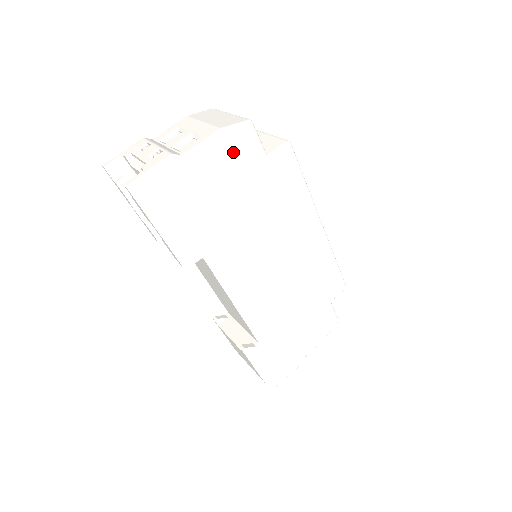
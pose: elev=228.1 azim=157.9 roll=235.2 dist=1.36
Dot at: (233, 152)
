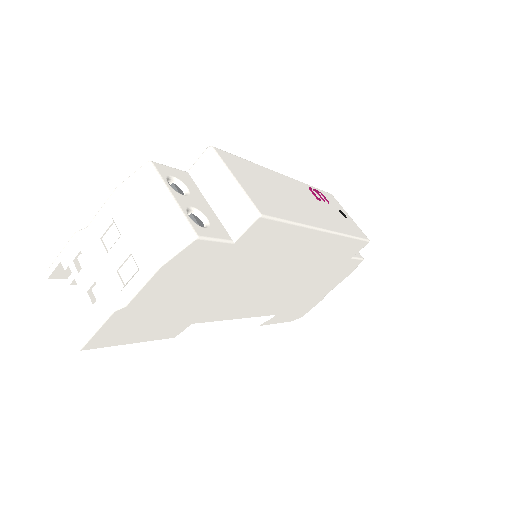
Dot at: (185, 267)
